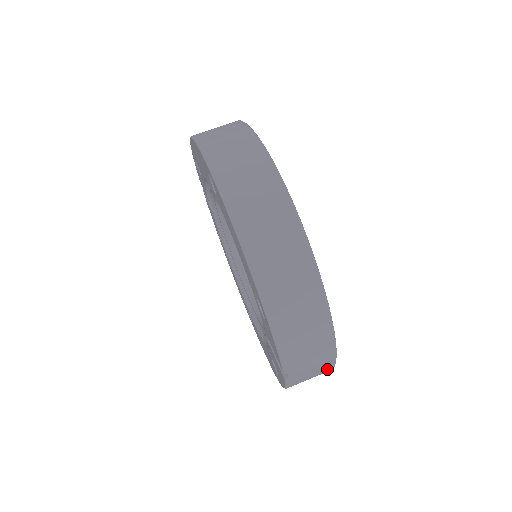
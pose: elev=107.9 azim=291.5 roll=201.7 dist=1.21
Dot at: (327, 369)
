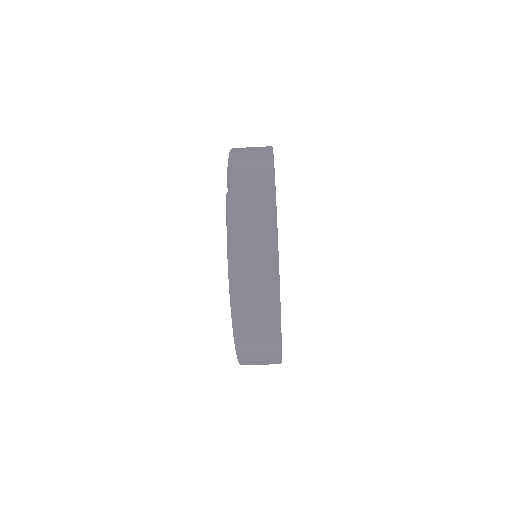
Dot at: occluded
